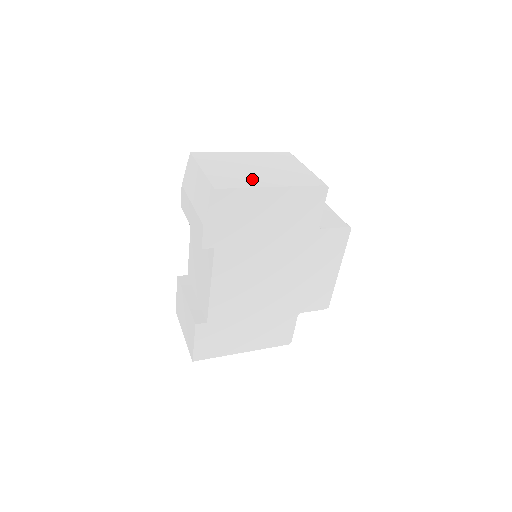
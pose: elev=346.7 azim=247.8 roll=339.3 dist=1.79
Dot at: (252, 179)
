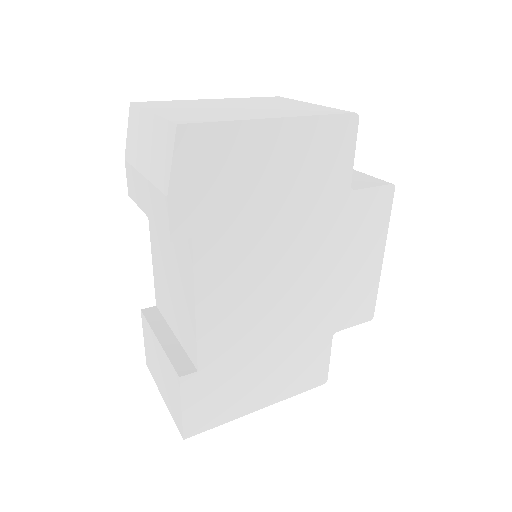
Dot at: (237, 114)
